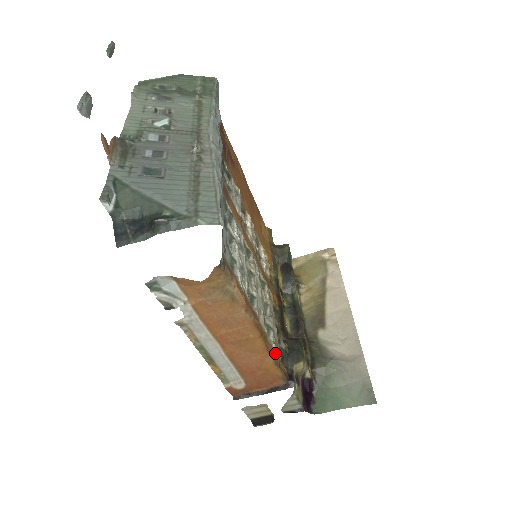
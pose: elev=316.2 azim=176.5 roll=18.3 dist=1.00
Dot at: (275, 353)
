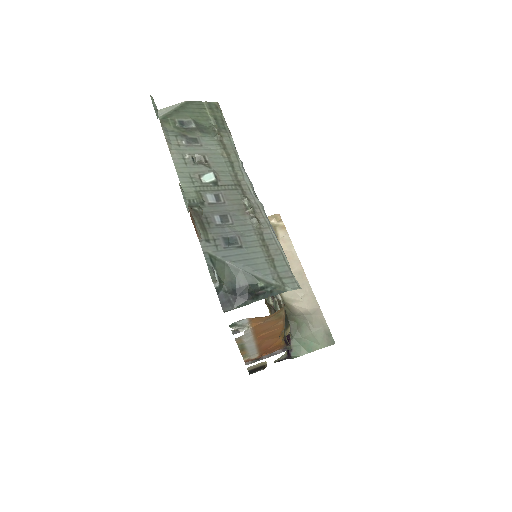
Dot at: occluded
